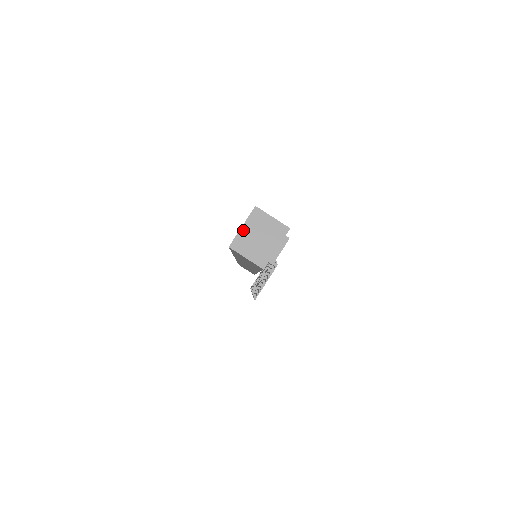
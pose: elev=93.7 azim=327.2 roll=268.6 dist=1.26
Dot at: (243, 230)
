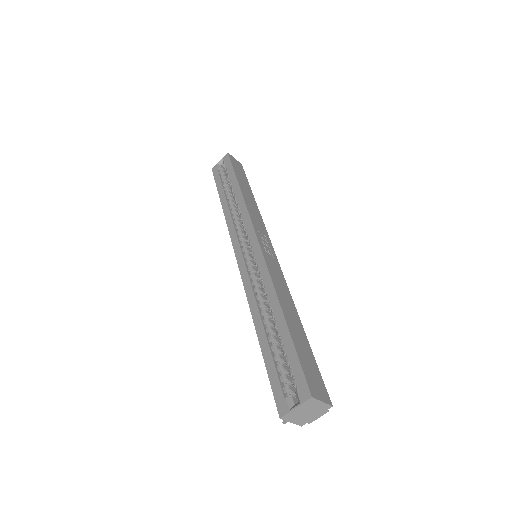
Dot at: (295, 410)
